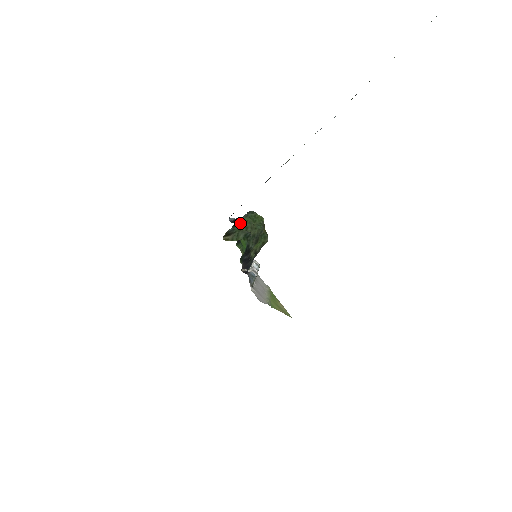
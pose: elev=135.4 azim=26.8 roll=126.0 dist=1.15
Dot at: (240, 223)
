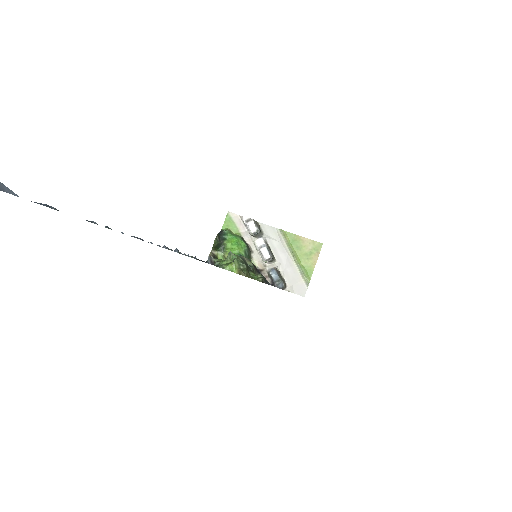
Dot at: (219, 261)
